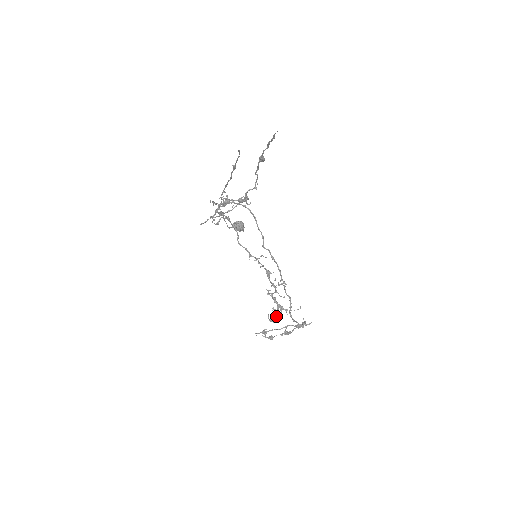
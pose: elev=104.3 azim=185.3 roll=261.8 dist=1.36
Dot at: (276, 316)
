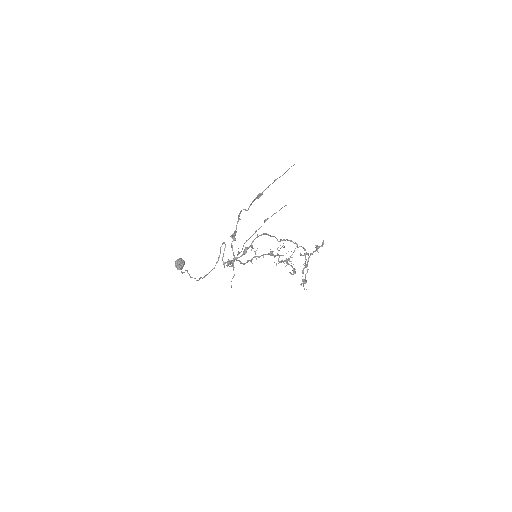
Dot at: occluded
